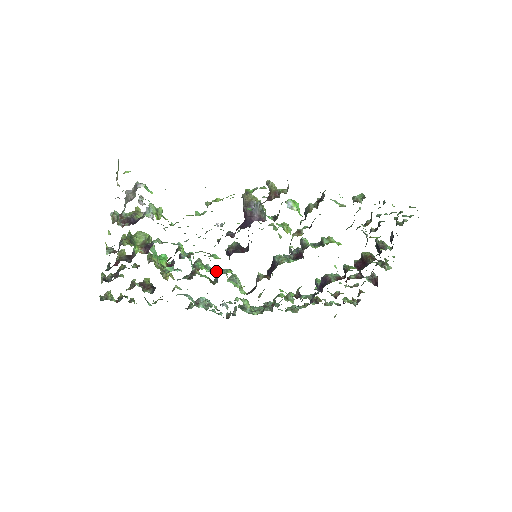
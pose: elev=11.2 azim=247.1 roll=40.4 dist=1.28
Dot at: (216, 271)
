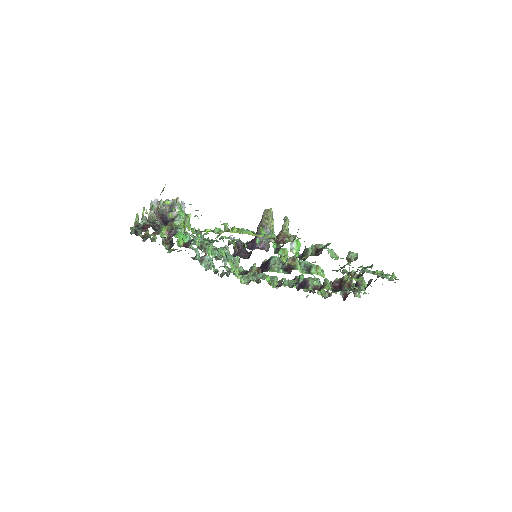
Dot at: (221, 255)
